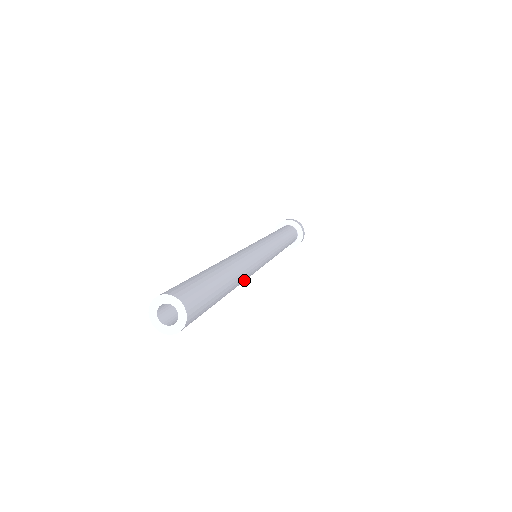
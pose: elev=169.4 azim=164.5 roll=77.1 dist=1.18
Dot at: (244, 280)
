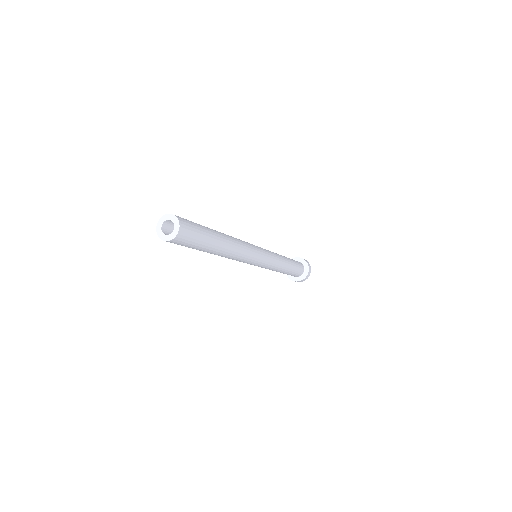
Dot at: (229, 258)
